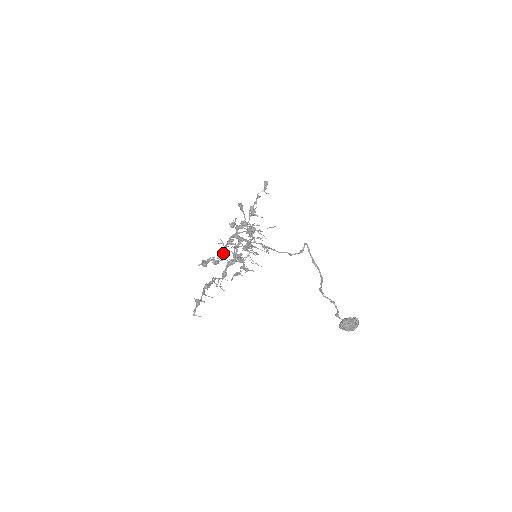
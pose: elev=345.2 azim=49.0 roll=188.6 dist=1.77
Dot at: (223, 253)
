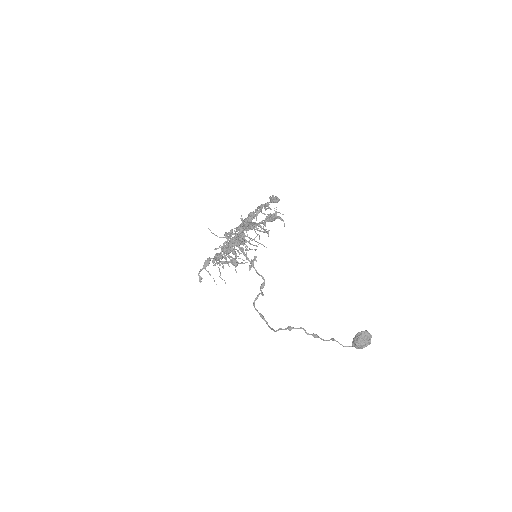
Dot at: occluded
